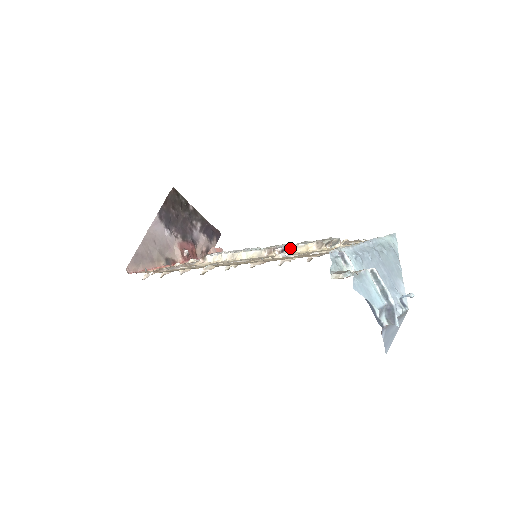
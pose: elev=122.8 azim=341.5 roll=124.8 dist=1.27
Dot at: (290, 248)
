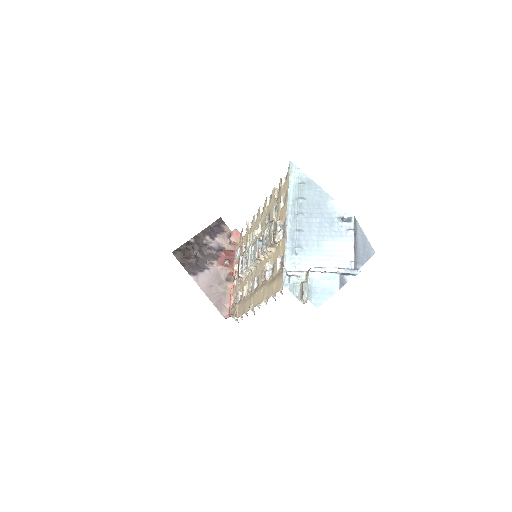
Dot at: (263, 255)
